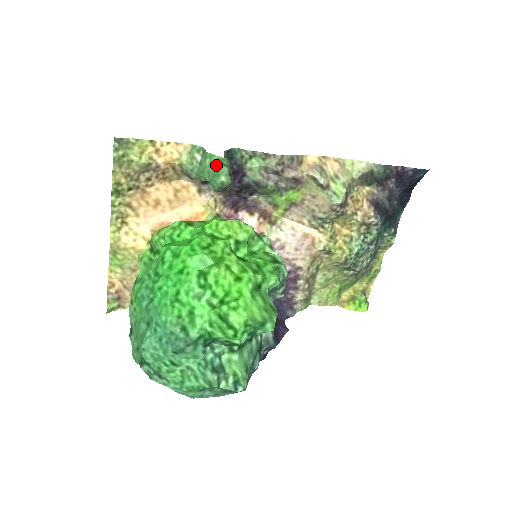
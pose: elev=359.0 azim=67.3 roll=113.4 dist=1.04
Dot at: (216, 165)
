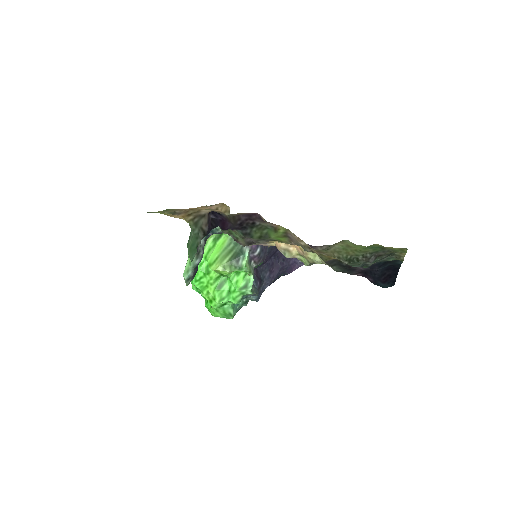
Dot at: (185, 266)
